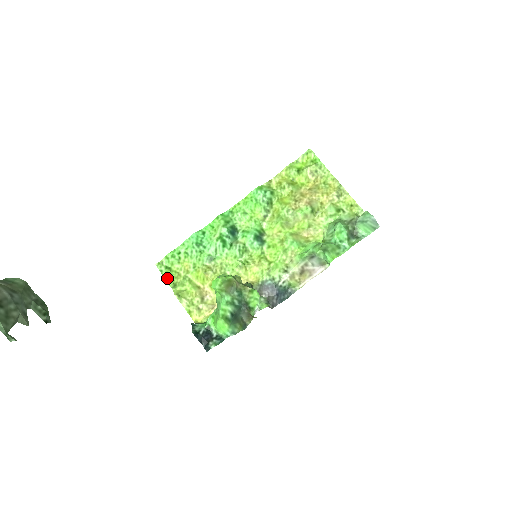
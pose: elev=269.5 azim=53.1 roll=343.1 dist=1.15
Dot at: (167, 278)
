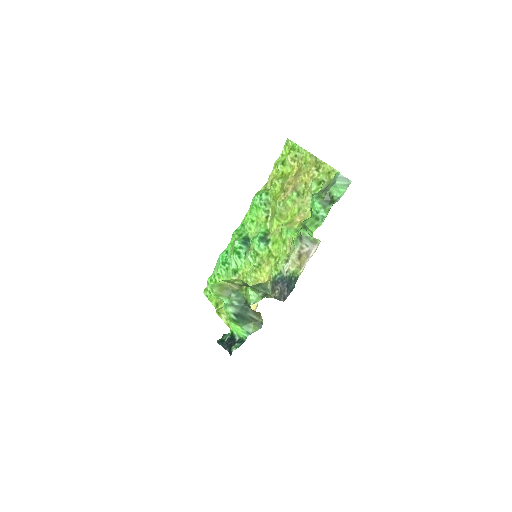
Dot at: (211, 301)
